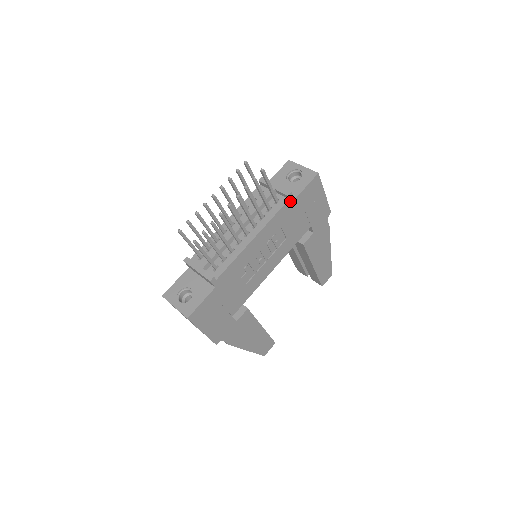
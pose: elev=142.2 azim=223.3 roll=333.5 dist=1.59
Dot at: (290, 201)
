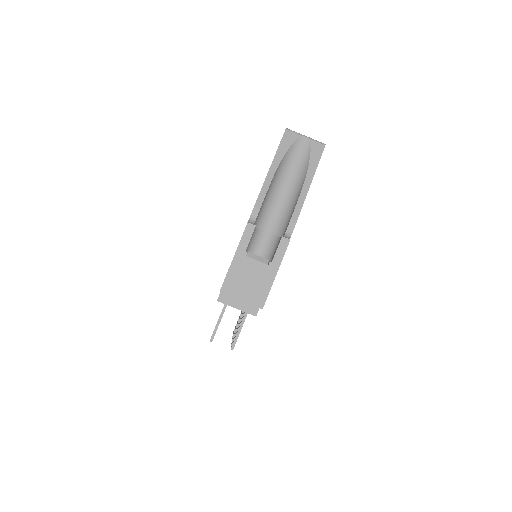
Dot at: occluded
